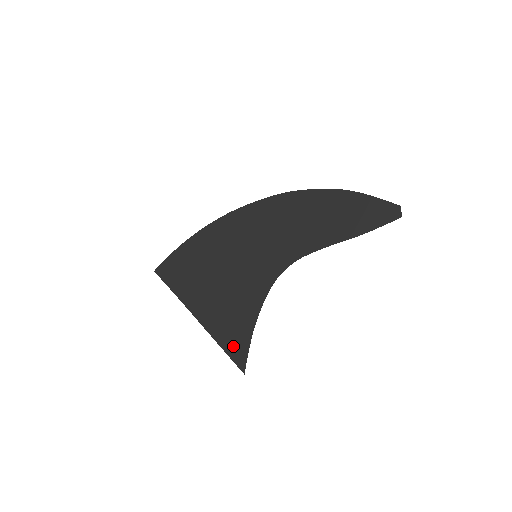
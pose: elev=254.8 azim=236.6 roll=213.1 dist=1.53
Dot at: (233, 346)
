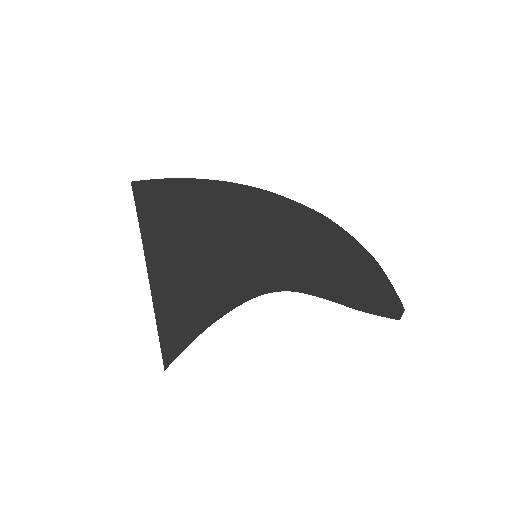
Dot at: (171, 333)
